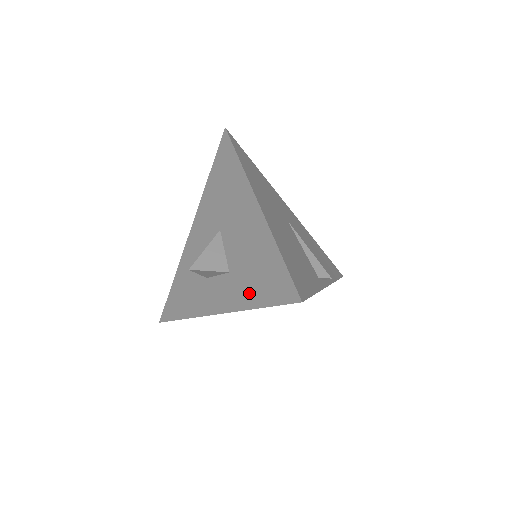
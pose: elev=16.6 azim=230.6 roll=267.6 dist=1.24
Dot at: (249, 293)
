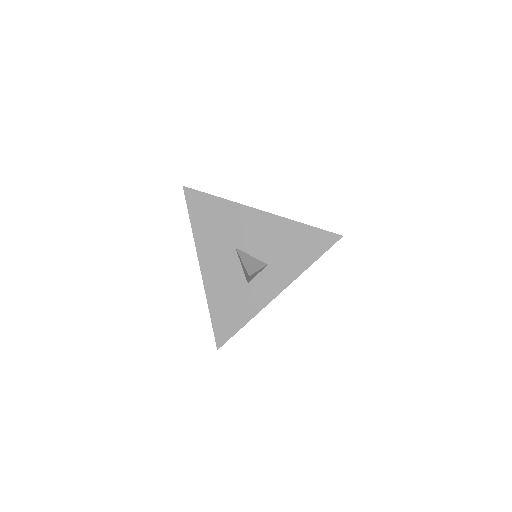
Dot at: (297, 262)
